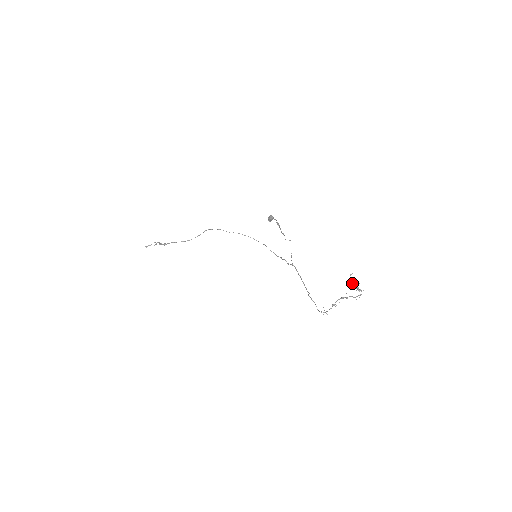
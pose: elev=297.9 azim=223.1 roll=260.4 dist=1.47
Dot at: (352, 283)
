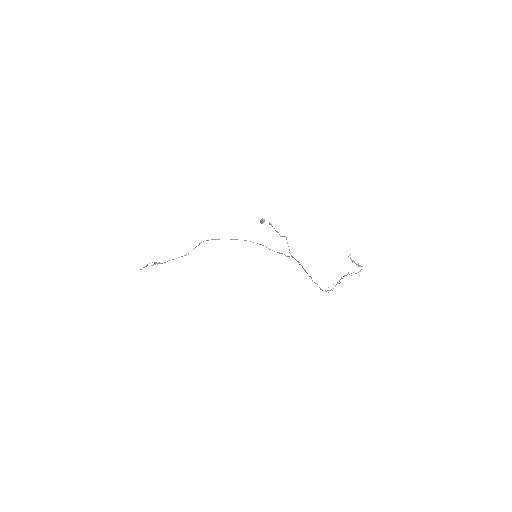
Dot at: (352, 262)
